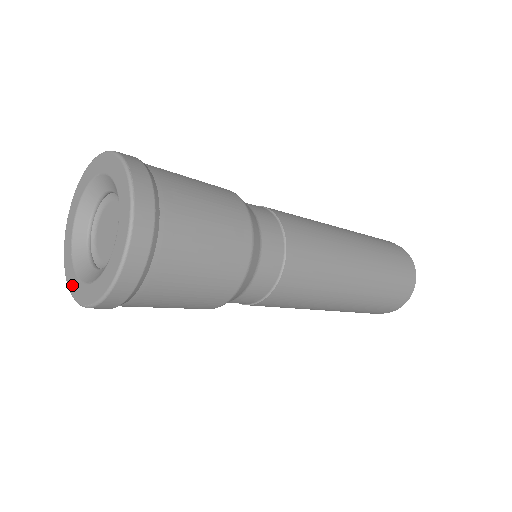
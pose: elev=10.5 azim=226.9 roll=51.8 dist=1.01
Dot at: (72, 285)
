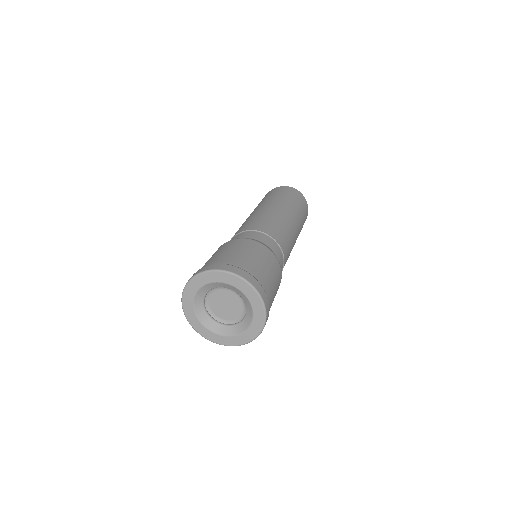
Dot at: (187, 305)
